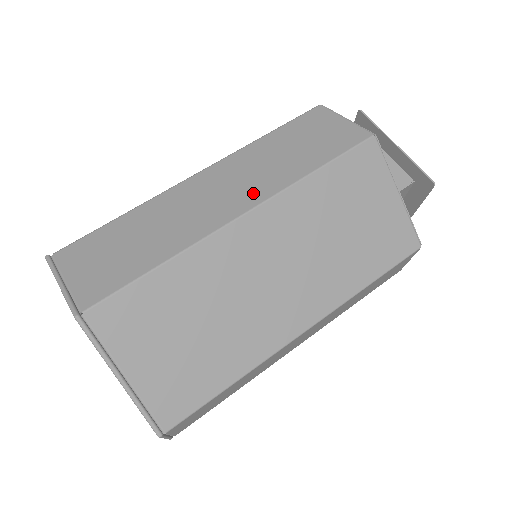
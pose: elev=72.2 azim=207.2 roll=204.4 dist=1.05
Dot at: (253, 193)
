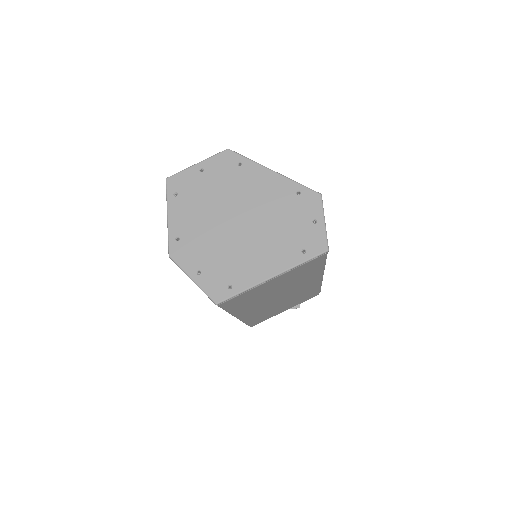
Dot at: occluded
